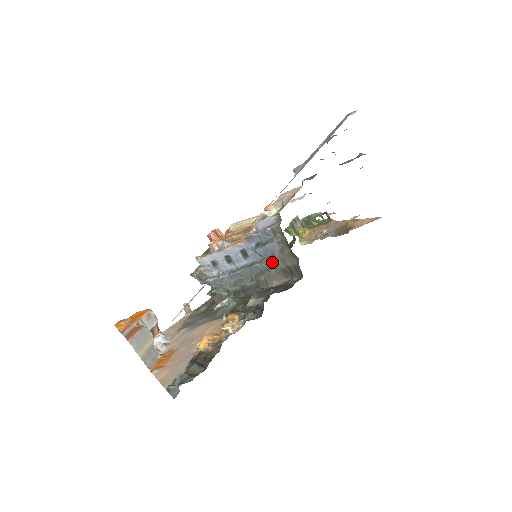
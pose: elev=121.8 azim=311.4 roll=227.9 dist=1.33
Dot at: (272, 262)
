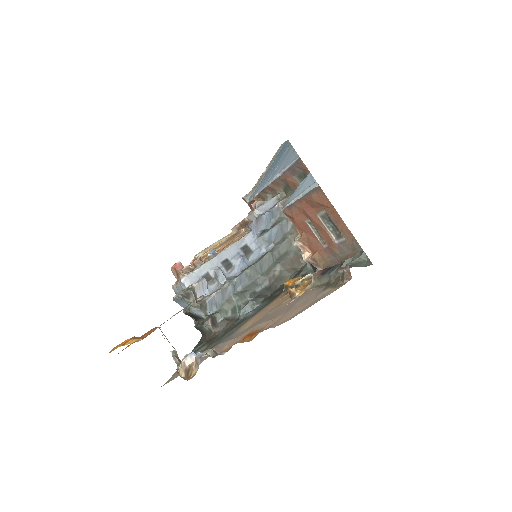
Dot at: (285, 246)
